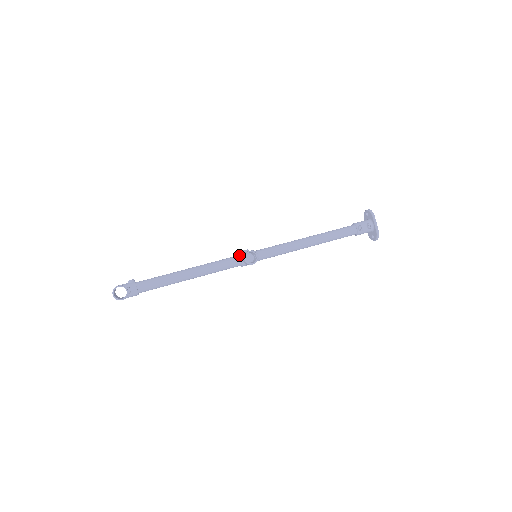
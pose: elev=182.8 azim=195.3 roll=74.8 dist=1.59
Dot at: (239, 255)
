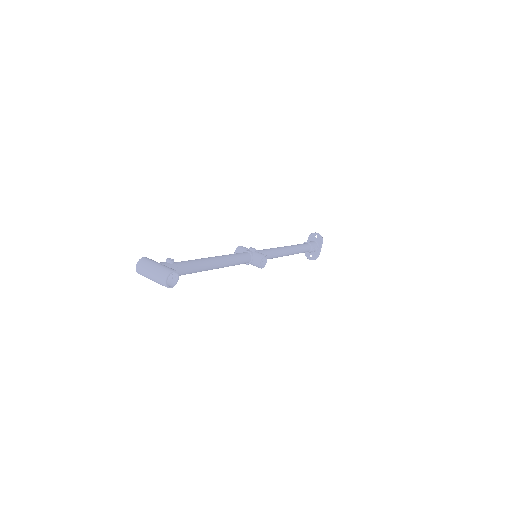
Dot at: (250, 253)
